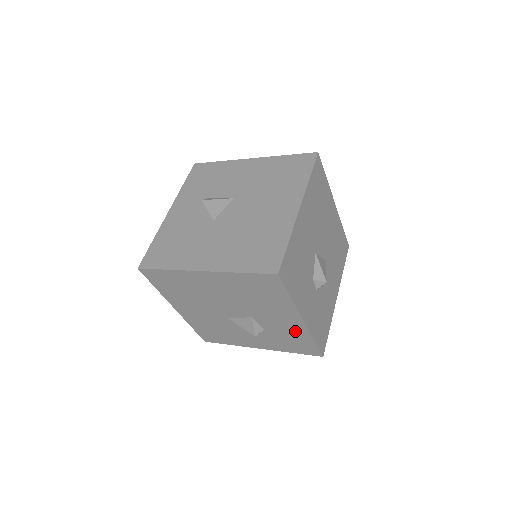
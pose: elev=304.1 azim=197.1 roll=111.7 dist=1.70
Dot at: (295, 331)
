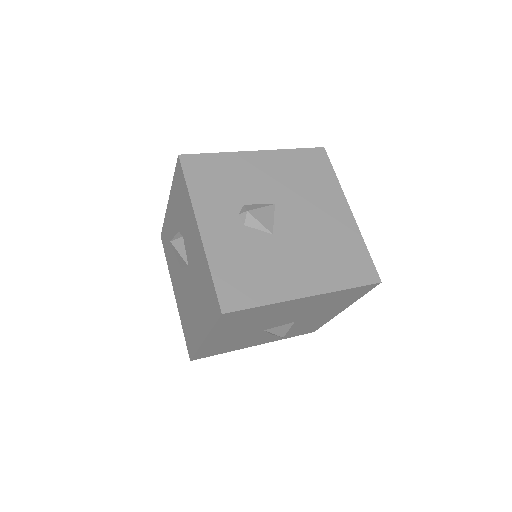
Dot at: (321, 320)
